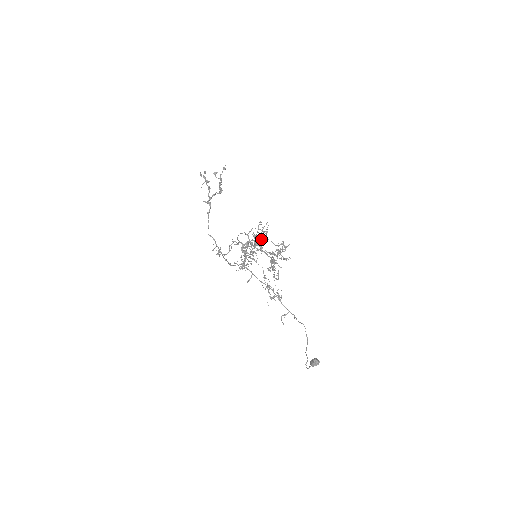
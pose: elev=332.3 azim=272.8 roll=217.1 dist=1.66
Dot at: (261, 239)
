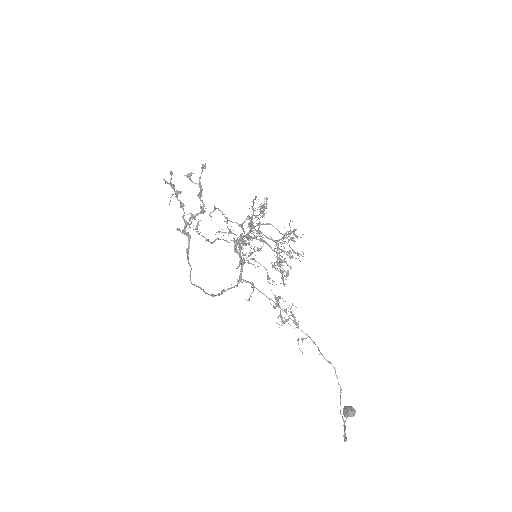
Dot at: occluded
